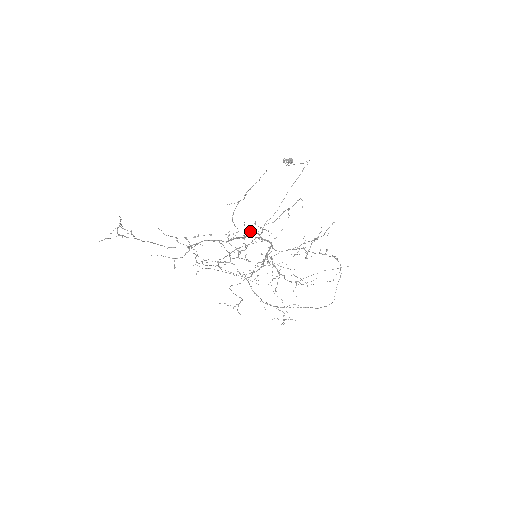
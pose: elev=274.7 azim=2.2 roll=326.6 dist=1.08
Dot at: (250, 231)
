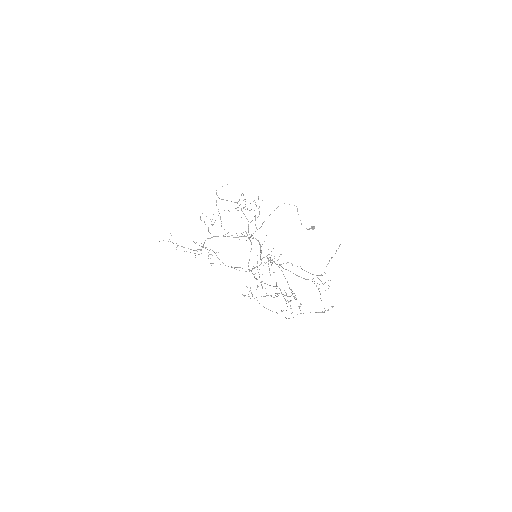
Dot at: occluded
